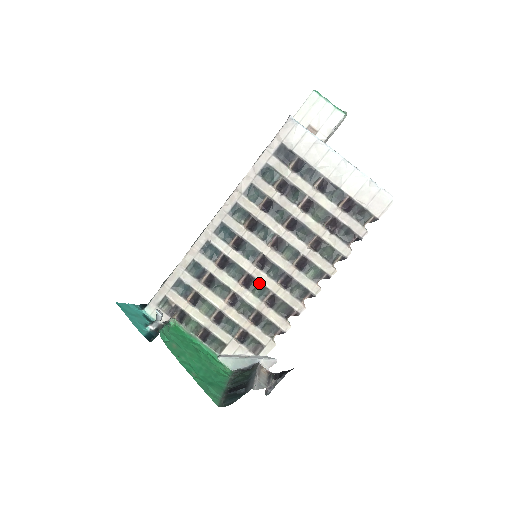
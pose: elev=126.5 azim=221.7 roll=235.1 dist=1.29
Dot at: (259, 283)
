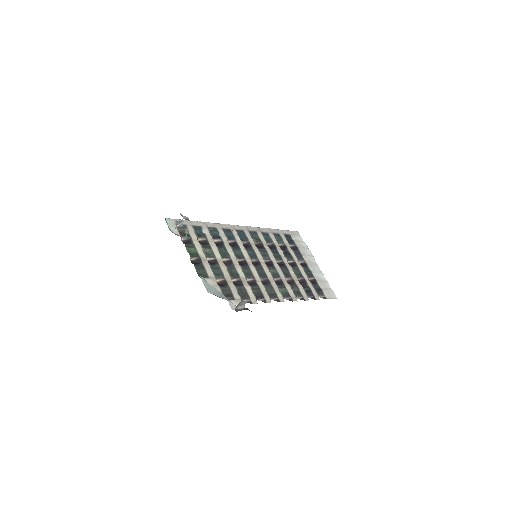
Dot at: (249, 269)
